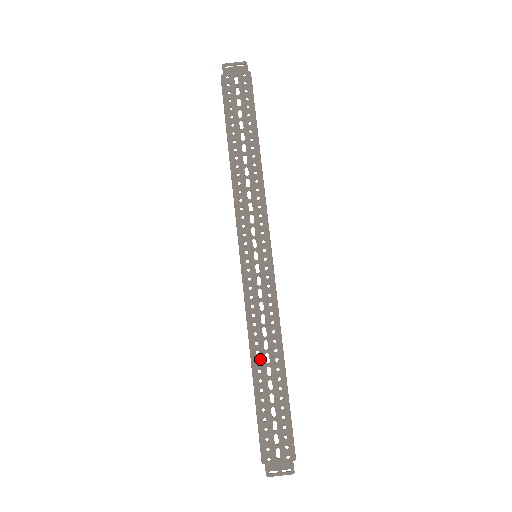
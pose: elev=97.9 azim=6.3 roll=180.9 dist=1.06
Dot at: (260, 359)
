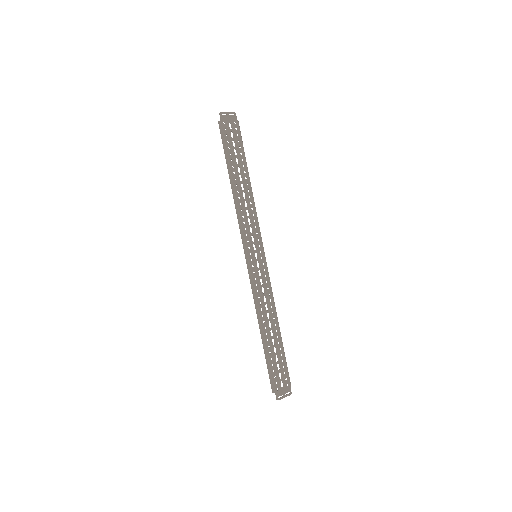
Dot at: (266, 326)
